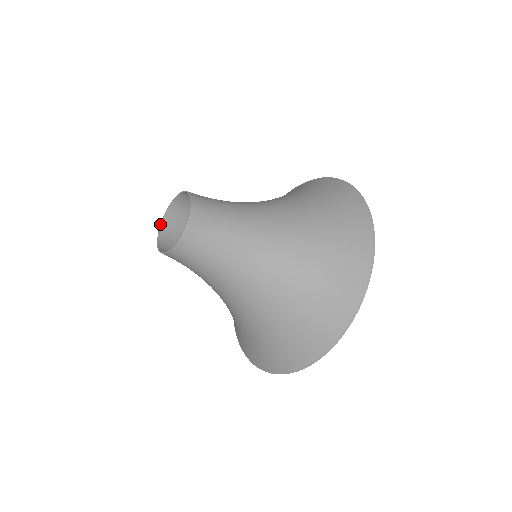
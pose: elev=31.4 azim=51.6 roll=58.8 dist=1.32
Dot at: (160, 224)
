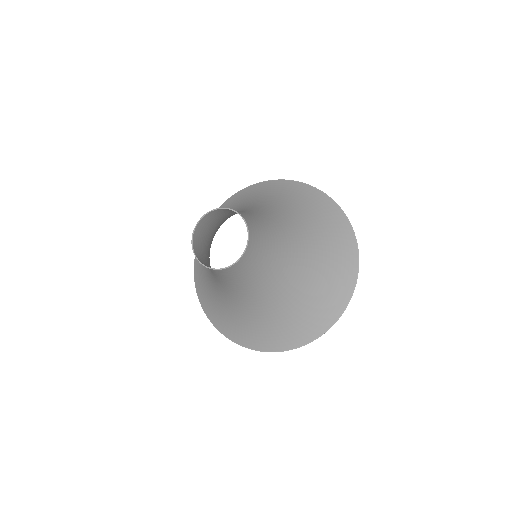
Dot at: (191, 241)
